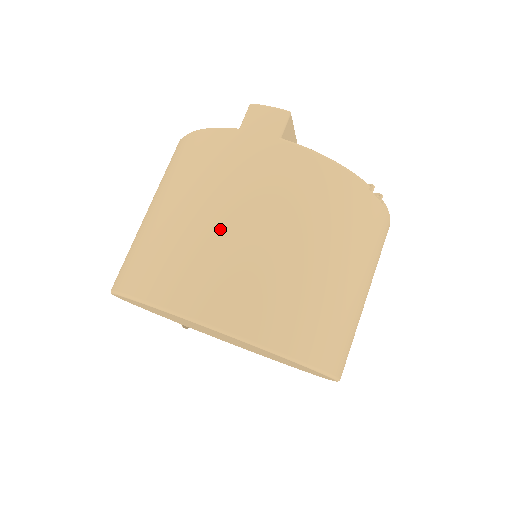
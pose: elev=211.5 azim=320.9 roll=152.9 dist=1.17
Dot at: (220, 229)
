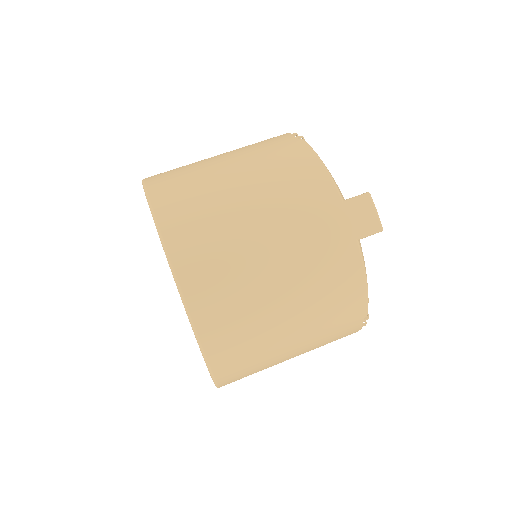
Dot at: (259, 255)
